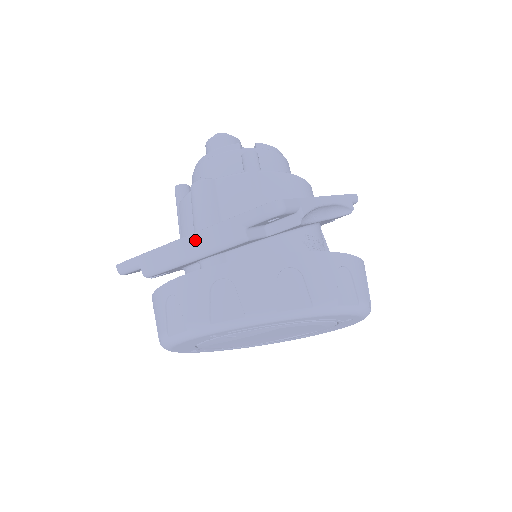
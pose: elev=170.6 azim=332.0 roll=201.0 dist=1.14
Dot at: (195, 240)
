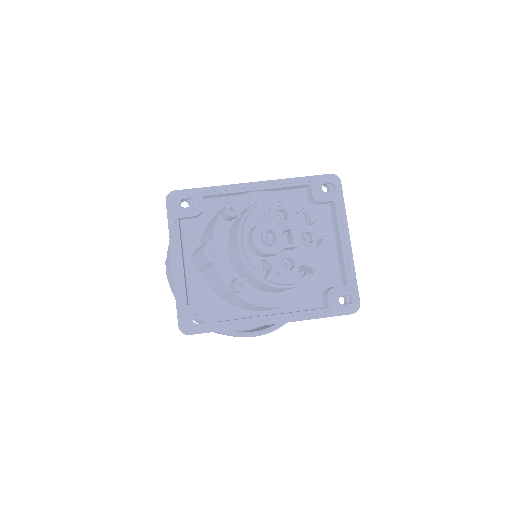
Dot at: (173, 271)
